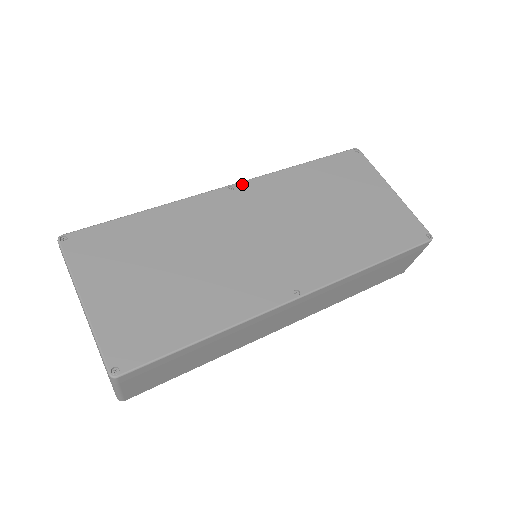
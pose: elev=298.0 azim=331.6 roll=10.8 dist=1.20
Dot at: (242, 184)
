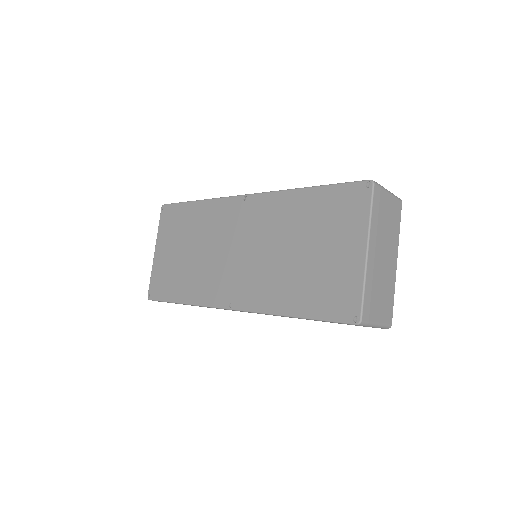
Dot at: (253, 196)
